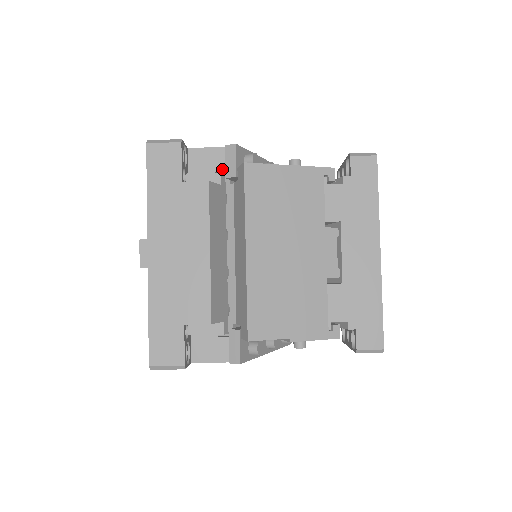
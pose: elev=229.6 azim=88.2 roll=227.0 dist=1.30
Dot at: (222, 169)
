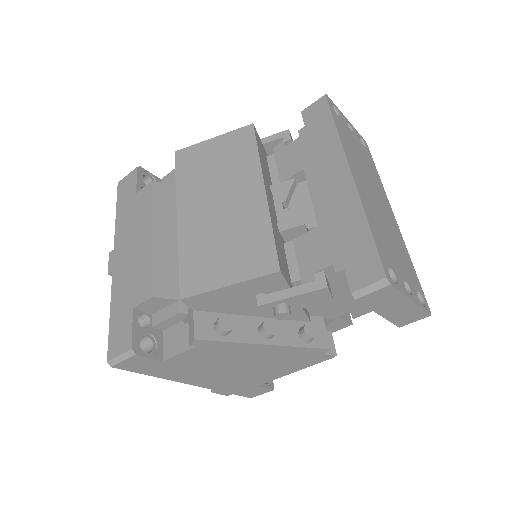
Dot at: occluded
